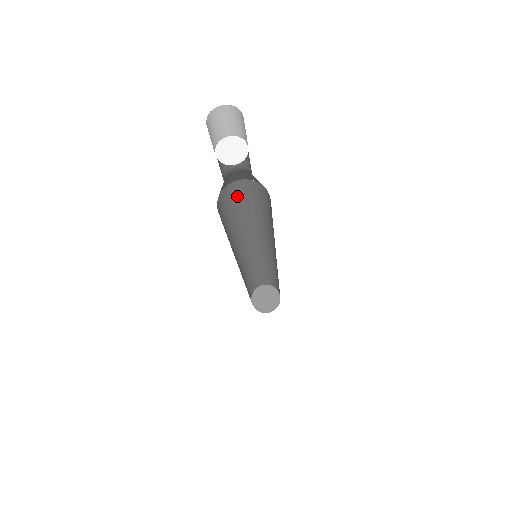
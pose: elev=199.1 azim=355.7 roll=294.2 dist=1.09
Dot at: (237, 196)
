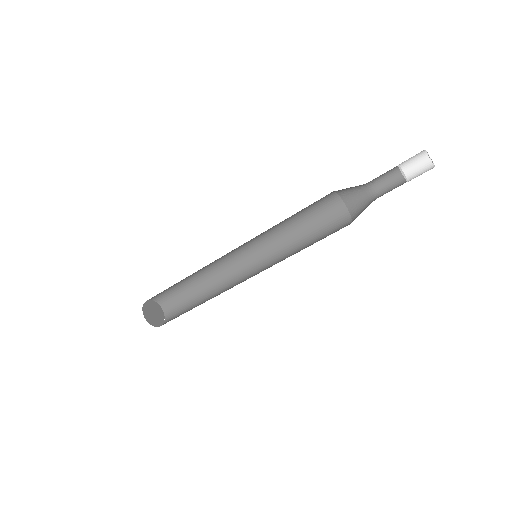
Dot at: (313, 203)
